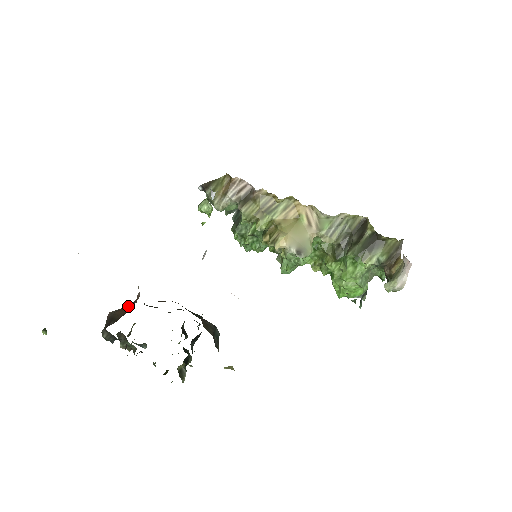
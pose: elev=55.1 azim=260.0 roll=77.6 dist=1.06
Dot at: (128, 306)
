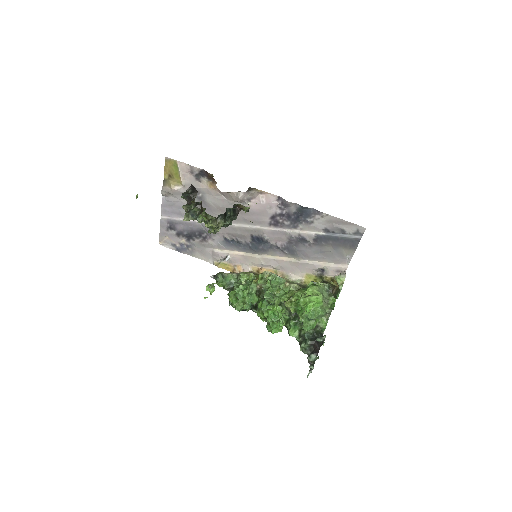
Dot at: occluded
